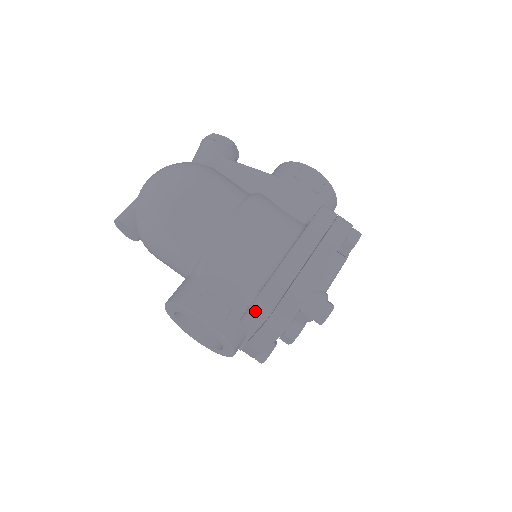
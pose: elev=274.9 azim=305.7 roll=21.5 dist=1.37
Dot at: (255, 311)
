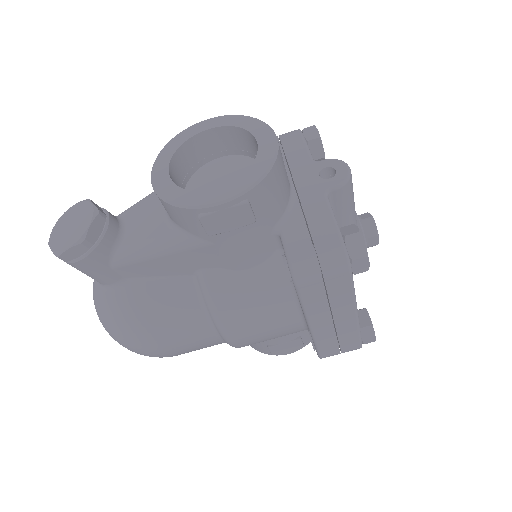
Dot at: occluded
